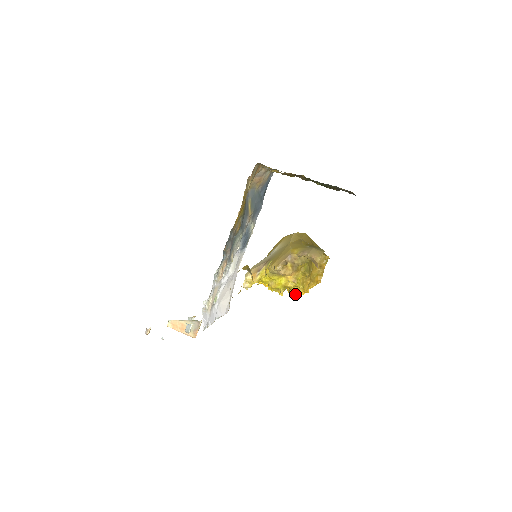
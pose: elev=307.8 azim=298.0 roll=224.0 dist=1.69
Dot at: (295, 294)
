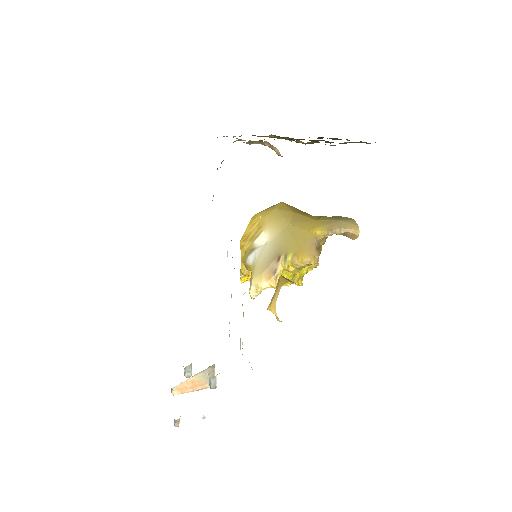
Dot at: occluded
